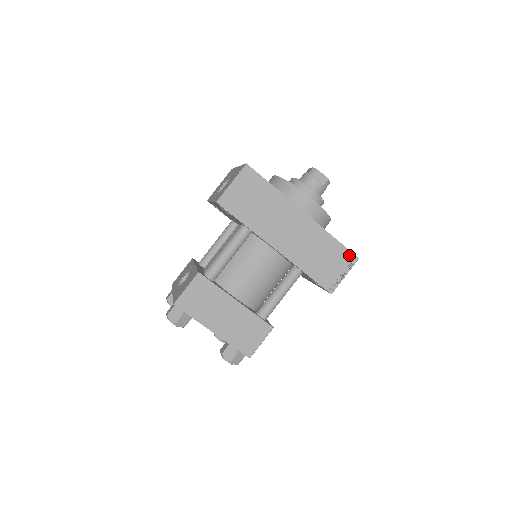
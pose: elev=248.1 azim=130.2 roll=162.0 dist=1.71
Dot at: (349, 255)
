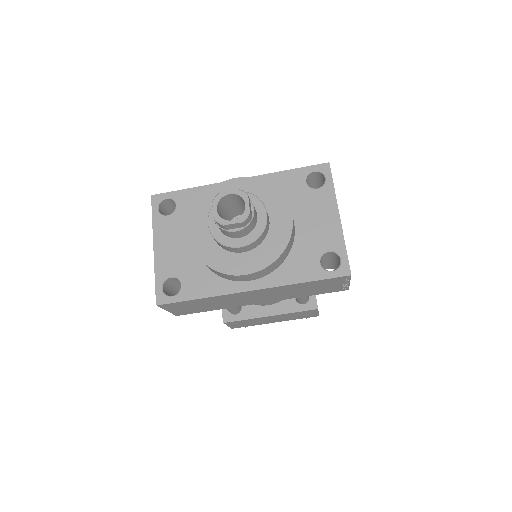
Dot at: (336, 279)
